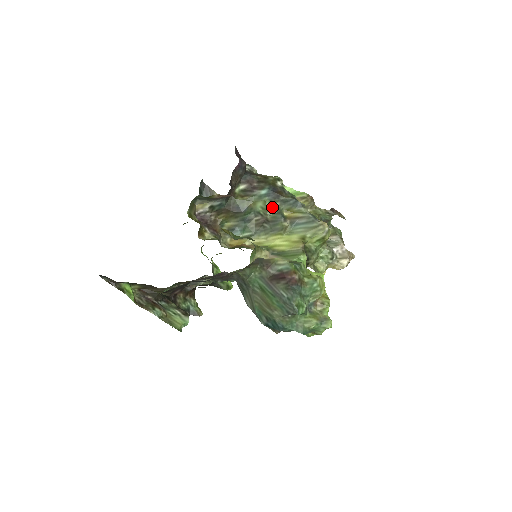
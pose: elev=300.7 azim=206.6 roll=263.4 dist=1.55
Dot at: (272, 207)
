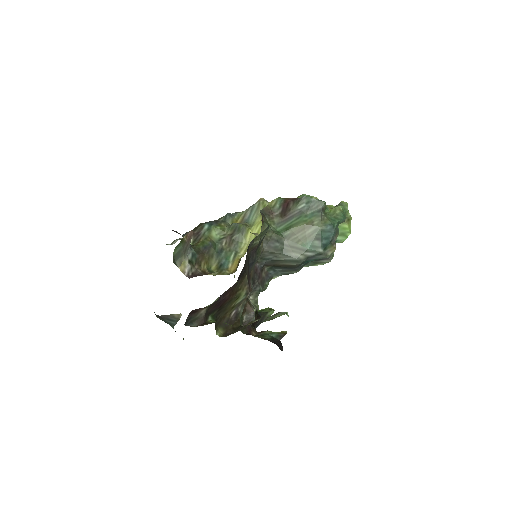
Dot at: (223, 227)
